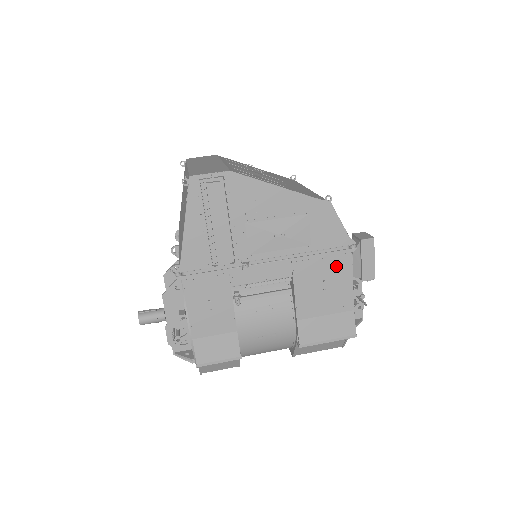
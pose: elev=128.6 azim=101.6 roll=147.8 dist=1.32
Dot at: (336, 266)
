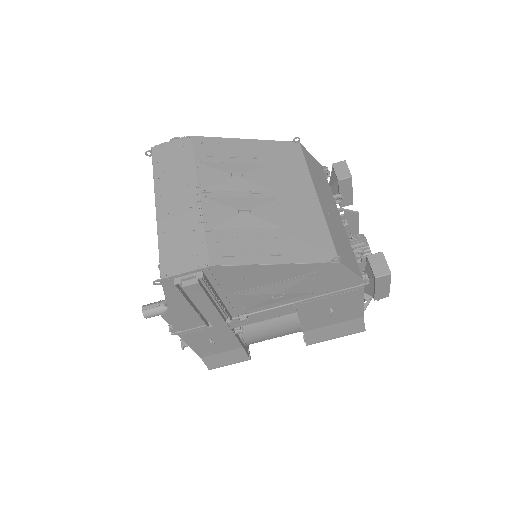
Dot at: (345, 298)
